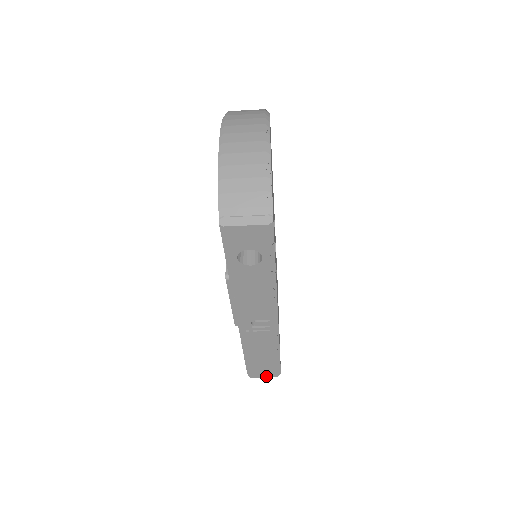
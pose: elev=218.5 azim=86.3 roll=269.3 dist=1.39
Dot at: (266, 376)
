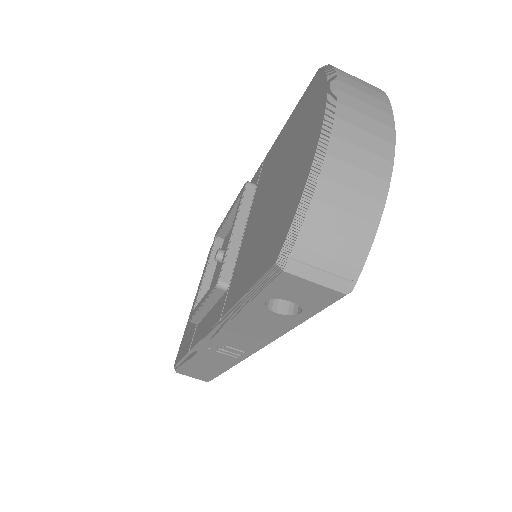
Dot at: (195, 377)
